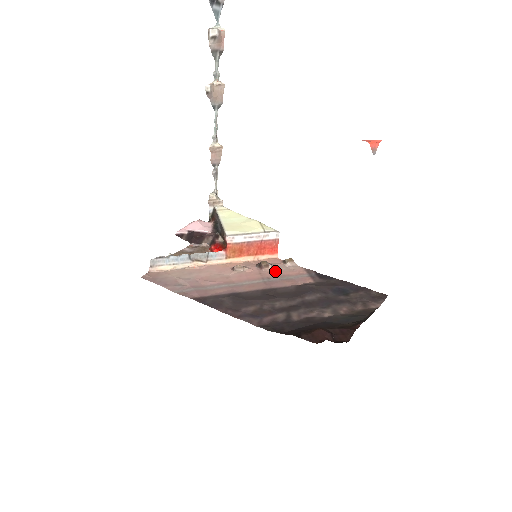
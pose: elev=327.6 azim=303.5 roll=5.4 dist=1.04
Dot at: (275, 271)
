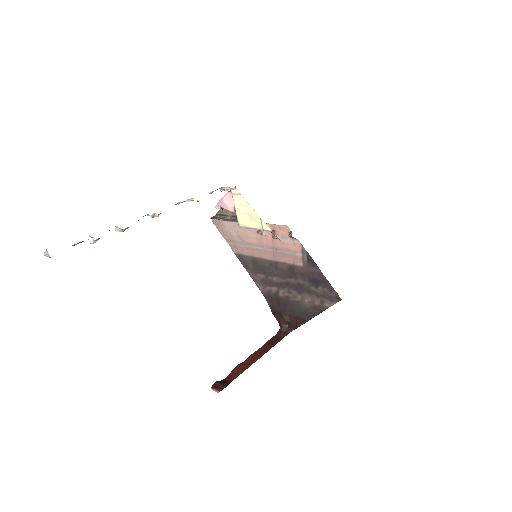
Dot at: (282, 243)
